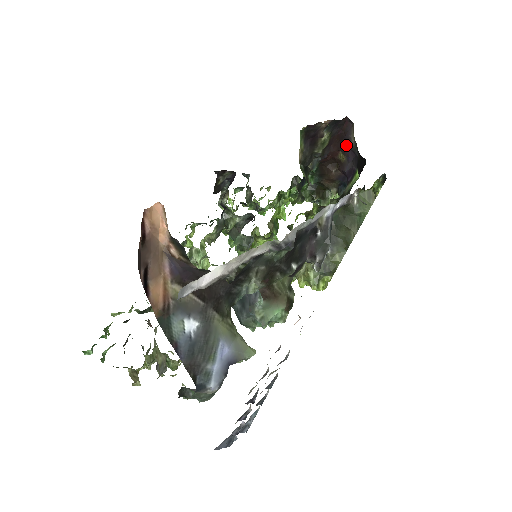
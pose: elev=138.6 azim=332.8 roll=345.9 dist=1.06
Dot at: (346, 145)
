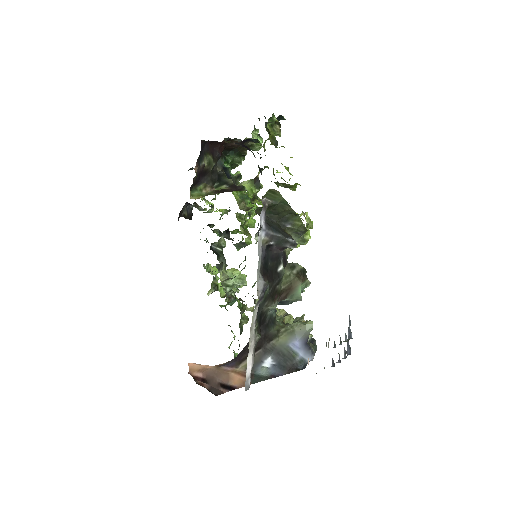
Dot at: occluded
